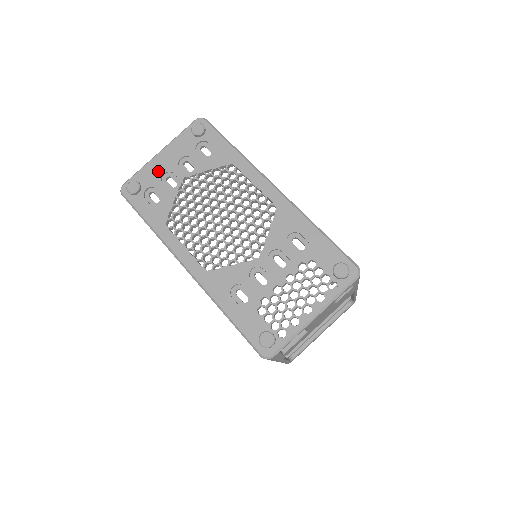
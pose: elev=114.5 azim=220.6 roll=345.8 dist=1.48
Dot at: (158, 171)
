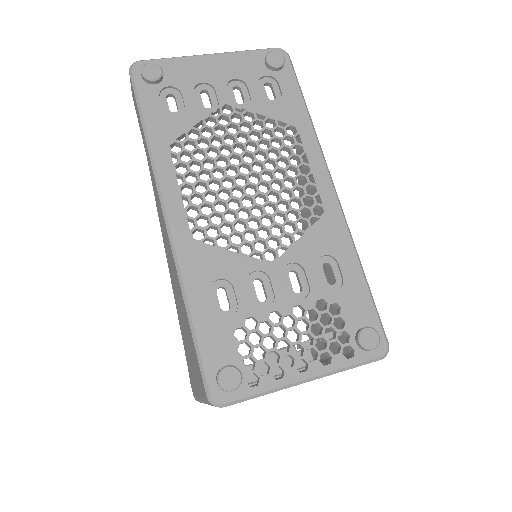
Dot at: (196, 75)
